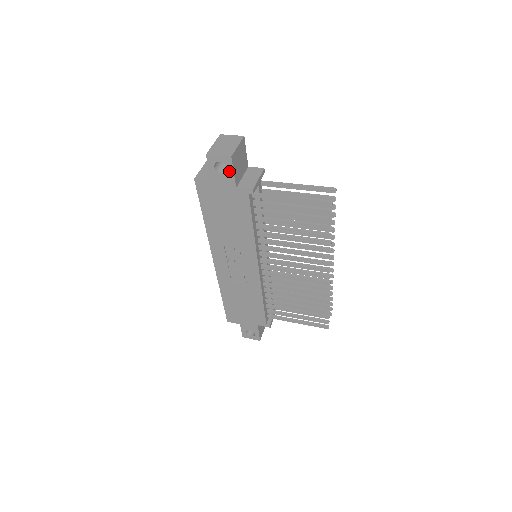
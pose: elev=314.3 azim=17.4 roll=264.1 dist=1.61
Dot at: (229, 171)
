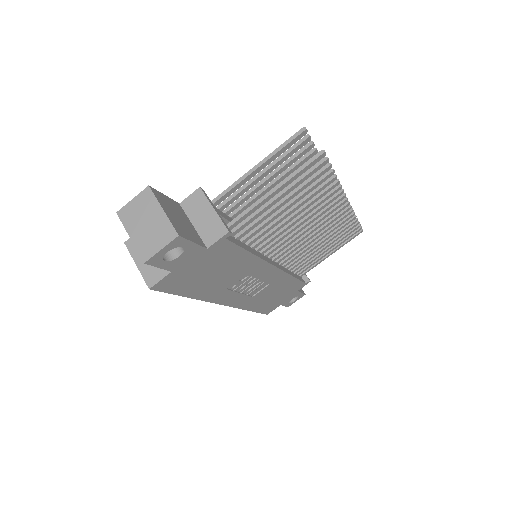
Dot at: (186, 247)
